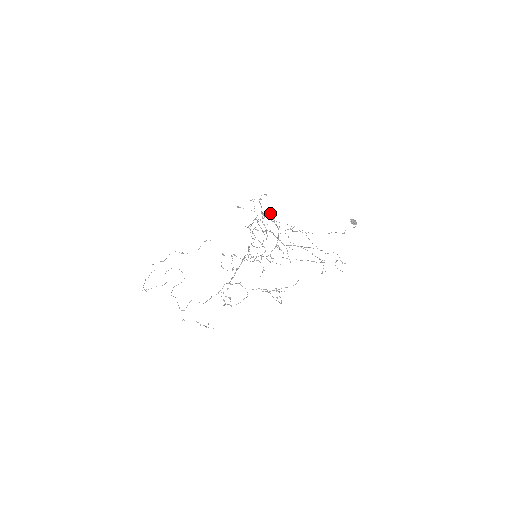
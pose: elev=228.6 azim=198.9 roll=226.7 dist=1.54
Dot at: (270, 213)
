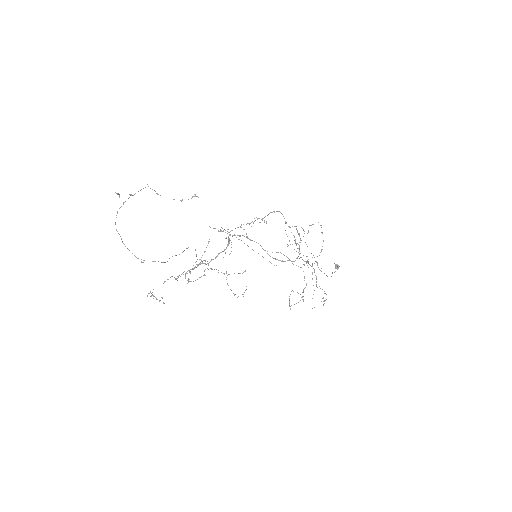
Dot at: occluded
